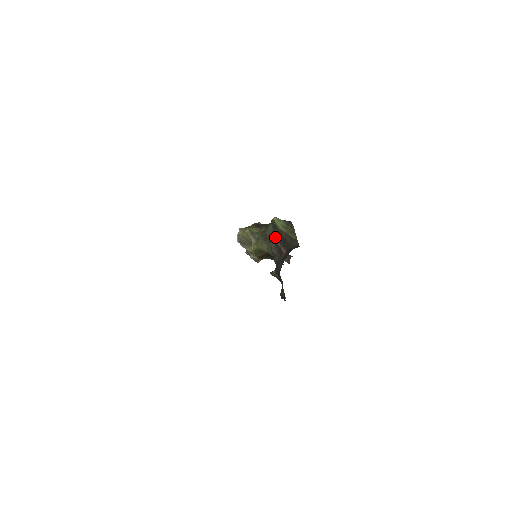
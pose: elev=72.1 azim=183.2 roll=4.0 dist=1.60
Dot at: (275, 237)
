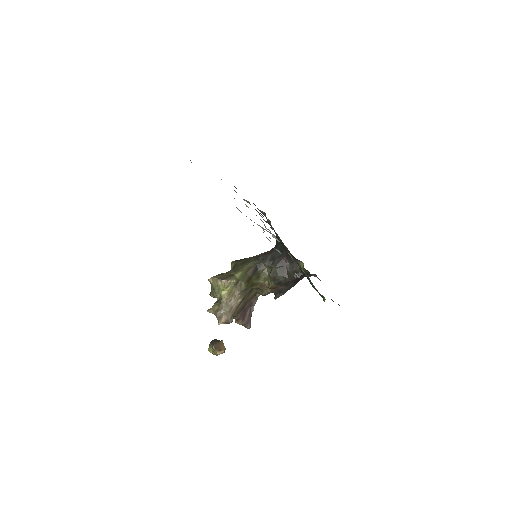
Dot at: (251, 257)
